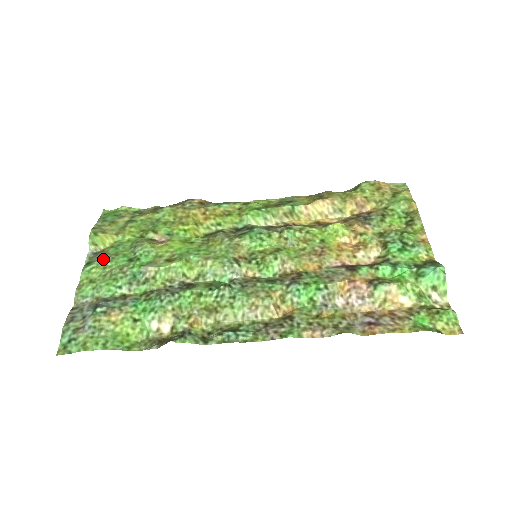
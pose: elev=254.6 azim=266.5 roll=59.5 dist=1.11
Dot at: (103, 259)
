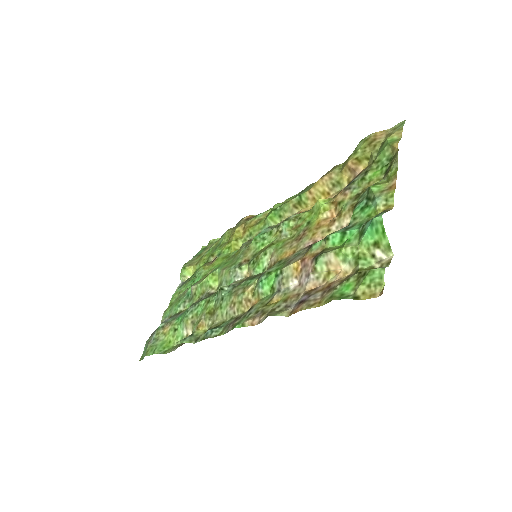
Dot at: (181, 286)
